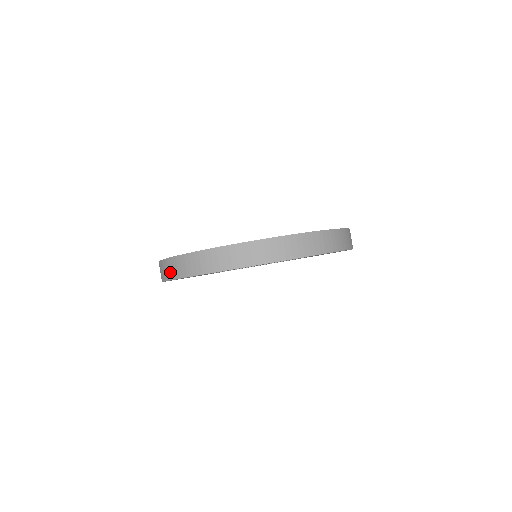
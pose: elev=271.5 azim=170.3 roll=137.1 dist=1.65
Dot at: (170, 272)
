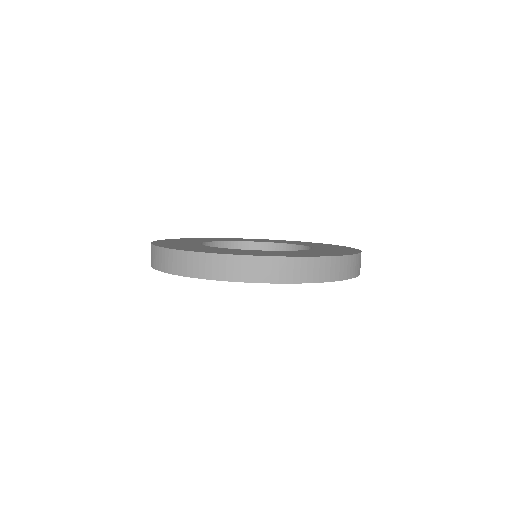
Dot at: occluded
